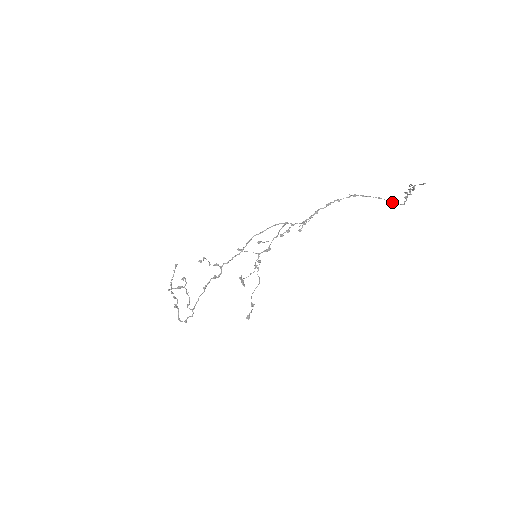
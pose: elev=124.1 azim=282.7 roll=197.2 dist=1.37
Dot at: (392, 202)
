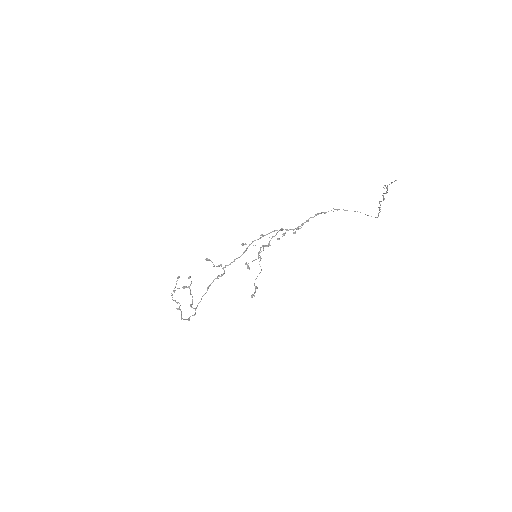
Dot at: (368, 215)
